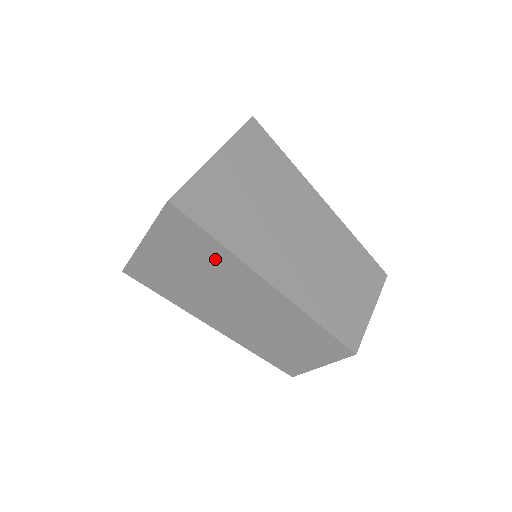
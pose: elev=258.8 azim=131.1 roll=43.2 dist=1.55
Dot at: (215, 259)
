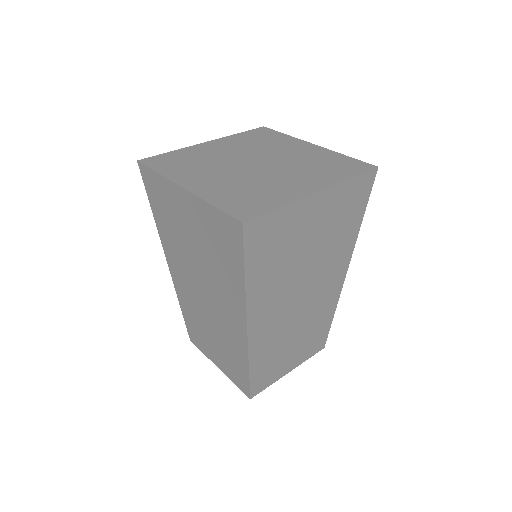
Dot at: (228, 274)
